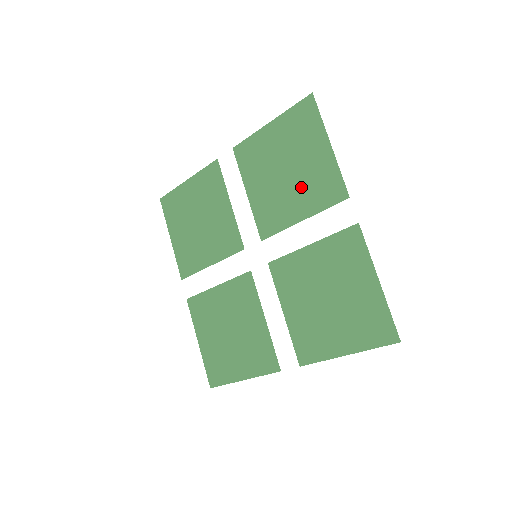
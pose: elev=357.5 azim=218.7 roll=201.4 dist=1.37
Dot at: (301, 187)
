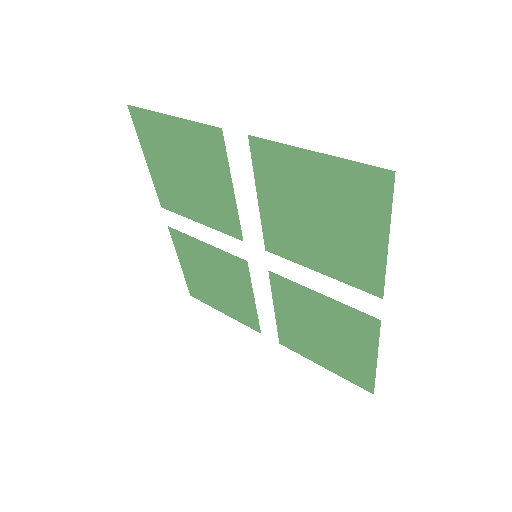
Dot at: (331, 248)
